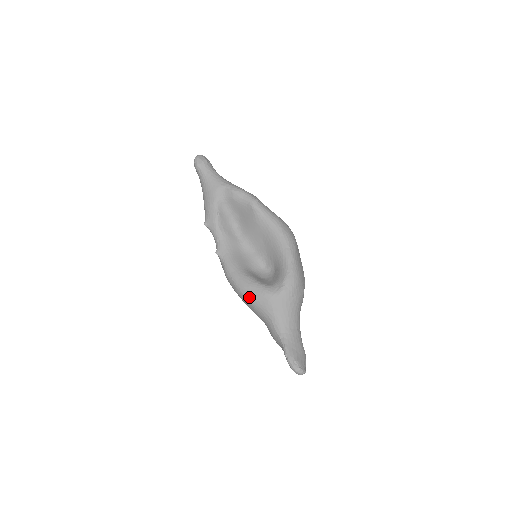
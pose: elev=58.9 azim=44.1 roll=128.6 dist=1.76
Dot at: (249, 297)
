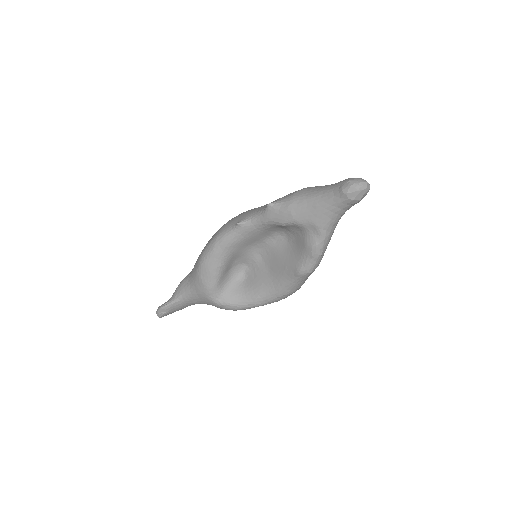
Dot at: (200, 271)
